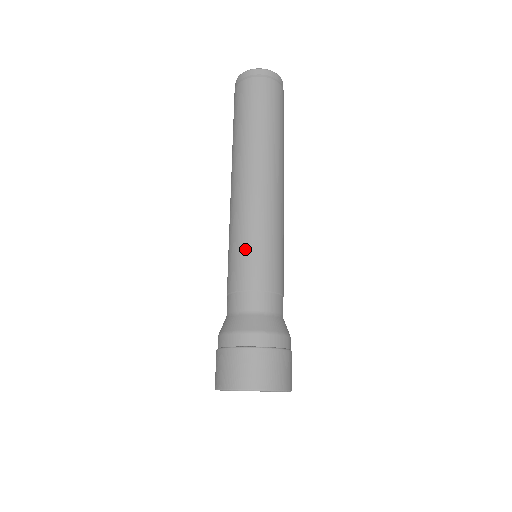
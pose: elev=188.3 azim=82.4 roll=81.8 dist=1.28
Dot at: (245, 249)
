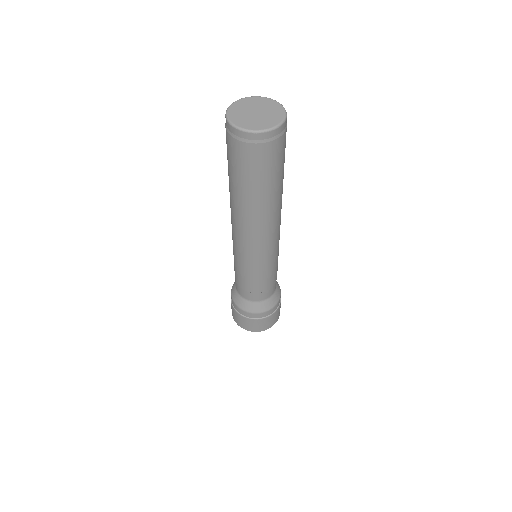
Dot at: (243, 271)
